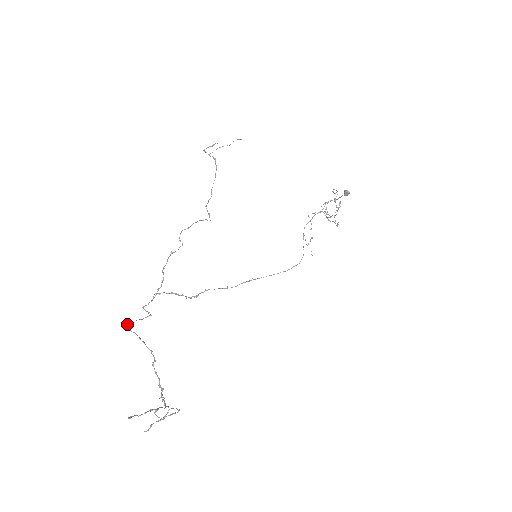
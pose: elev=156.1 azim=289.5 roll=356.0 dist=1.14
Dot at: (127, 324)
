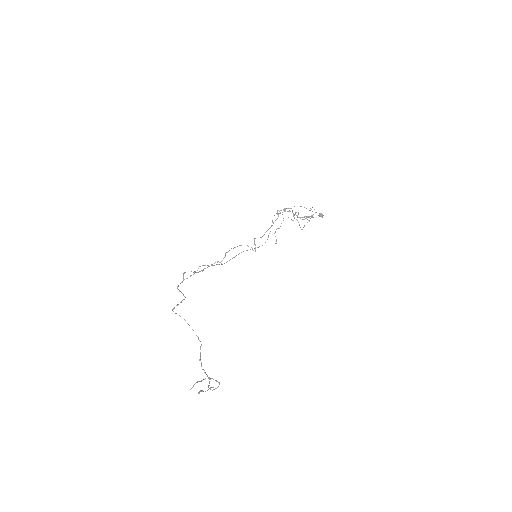
Dot at: occluded
